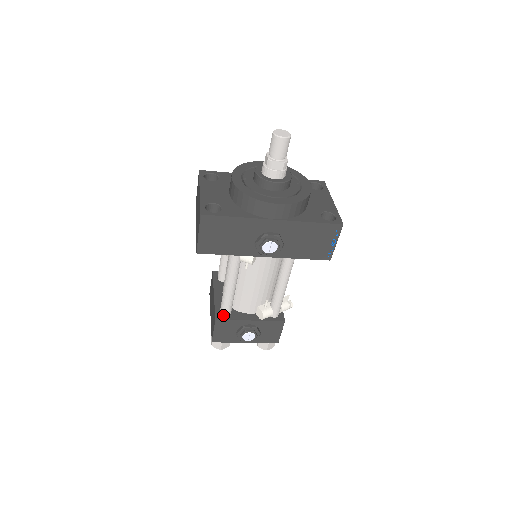
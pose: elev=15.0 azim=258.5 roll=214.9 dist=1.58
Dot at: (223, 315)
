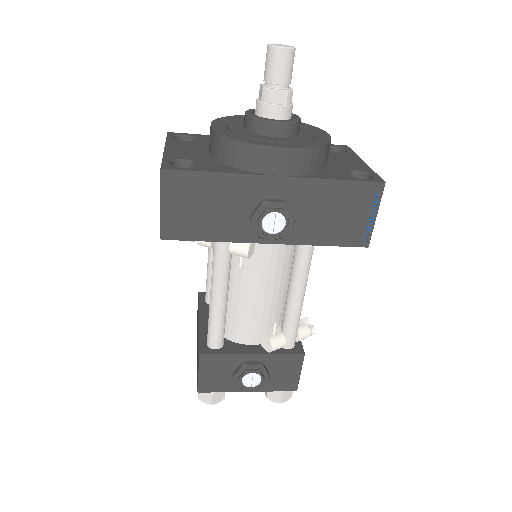
Dot at: (211, 348)
